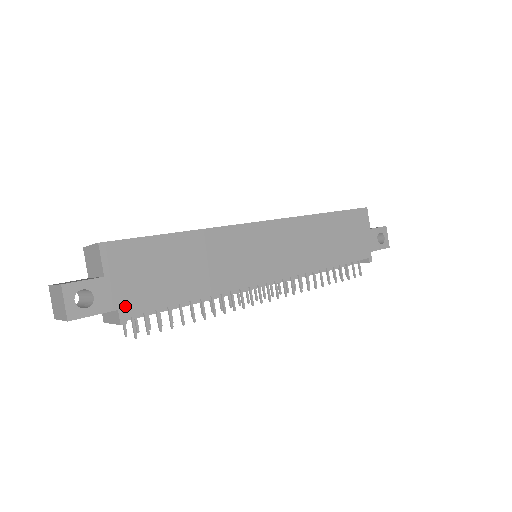
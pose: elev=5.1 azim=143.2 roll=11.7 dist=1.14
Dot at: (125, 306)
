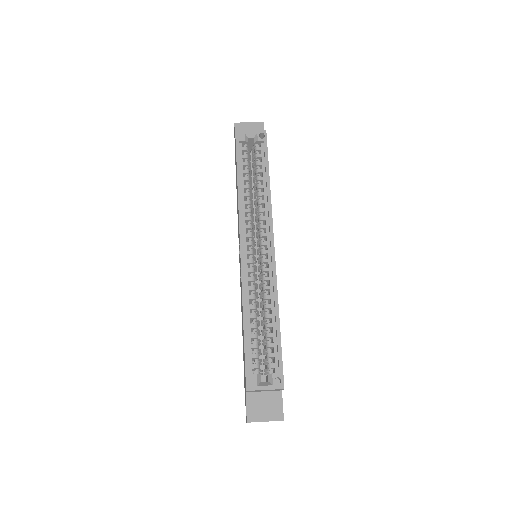
Dot at: occluded
